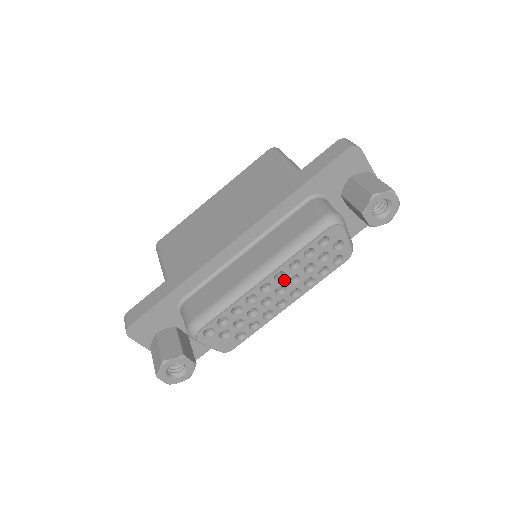
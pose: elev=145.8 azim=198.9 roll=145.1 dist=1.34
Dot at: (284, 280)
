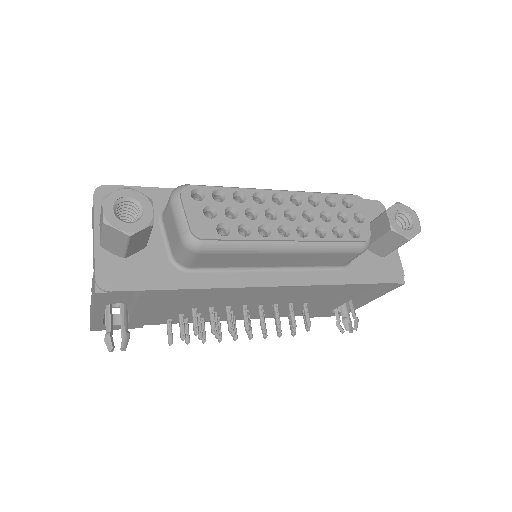
Dot at: (298, 208)
